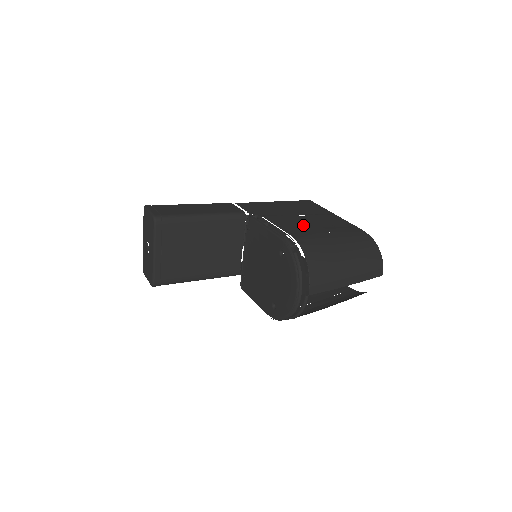
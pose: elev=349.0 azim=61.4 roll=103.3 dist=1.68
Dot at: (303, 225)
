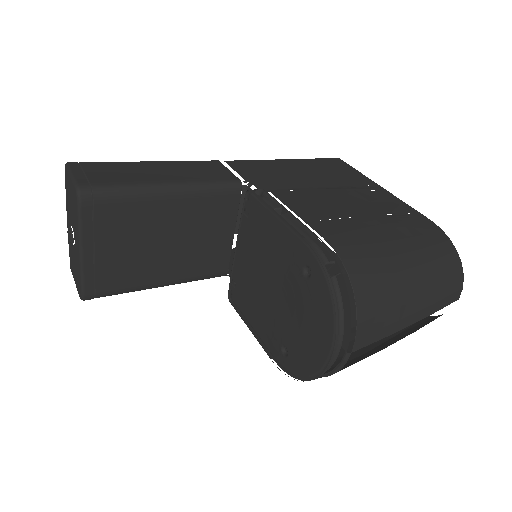
Dot at: (340, 212)
